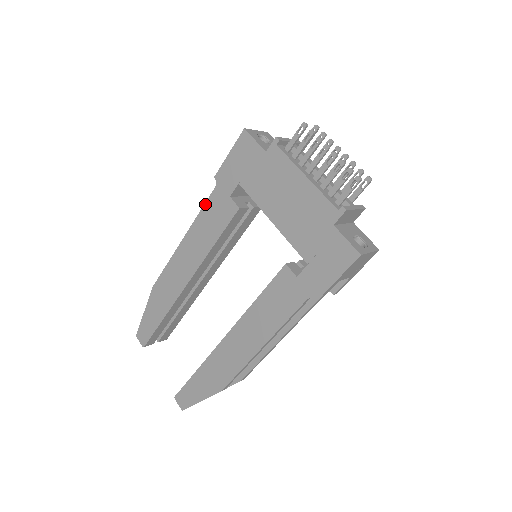
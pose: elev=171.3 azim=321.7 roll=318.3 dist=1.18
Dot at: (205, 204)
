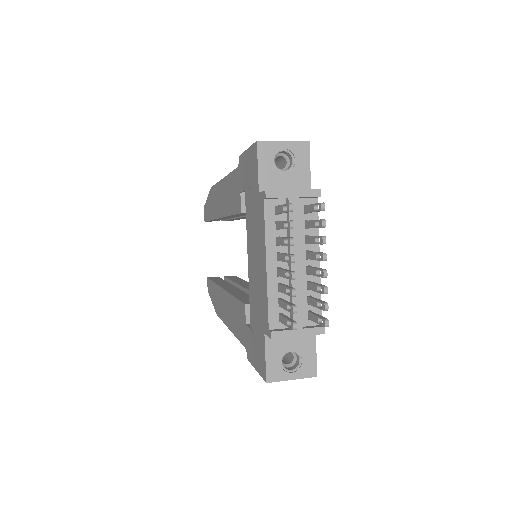
Dot at: (232, 172)
